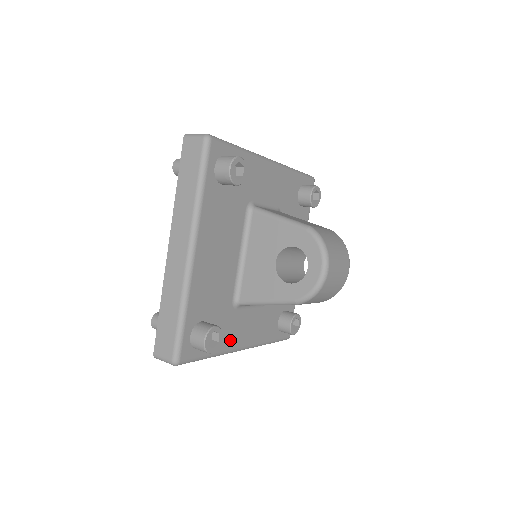
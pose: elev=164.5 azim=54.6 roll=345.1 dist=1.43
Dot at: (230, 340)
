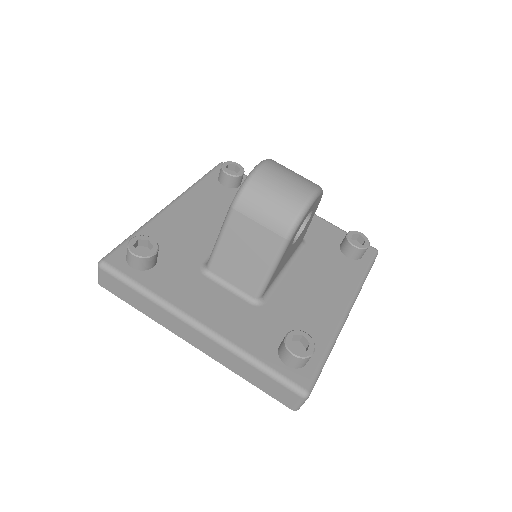
Dot at: (181, 297)
